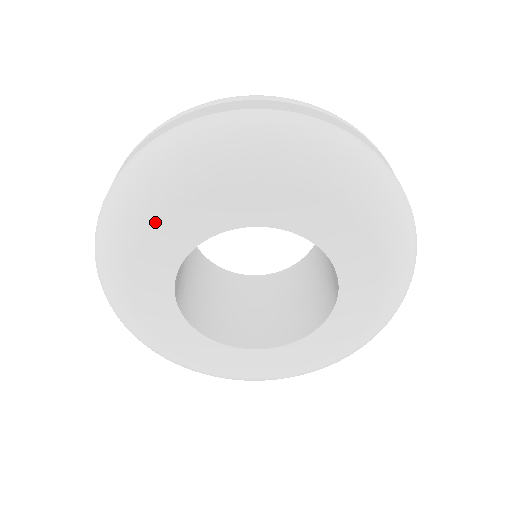
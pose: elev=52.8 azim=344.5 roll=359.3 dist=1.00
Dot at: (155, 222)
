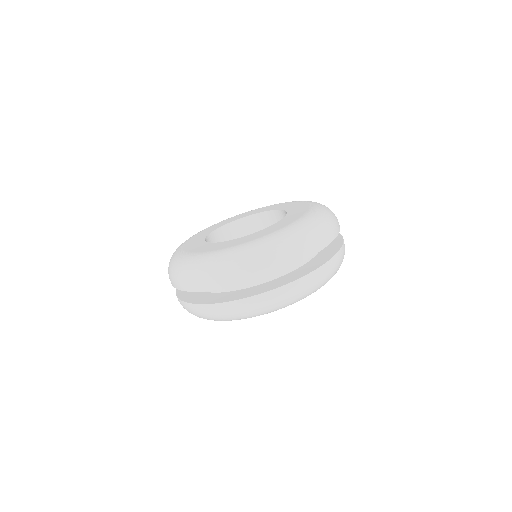
Dot at: occluded
